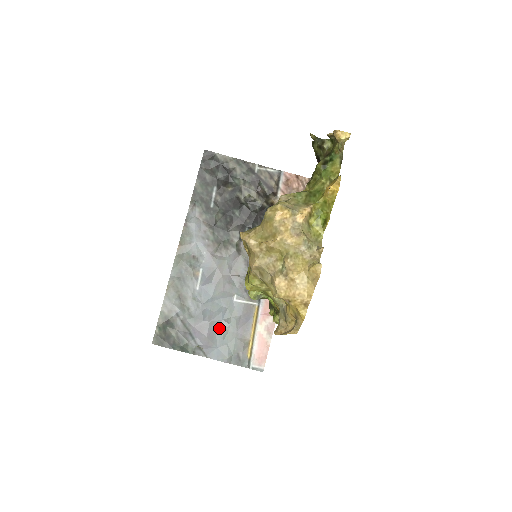
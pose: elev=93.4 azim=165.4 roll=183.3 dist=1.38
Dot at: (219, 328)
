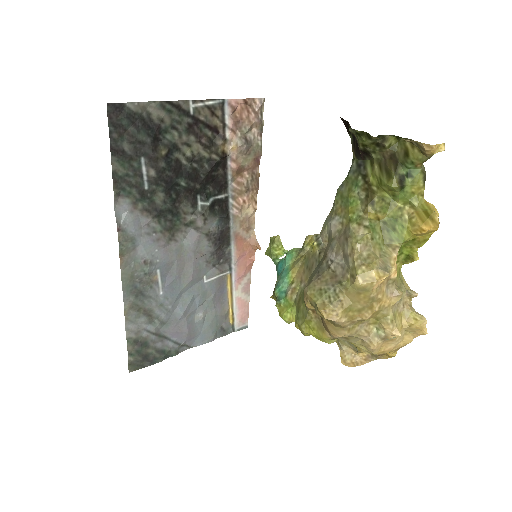
Dot at: (196, 316)
